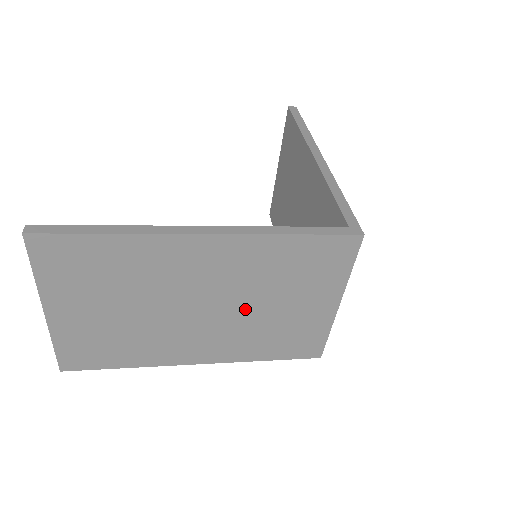
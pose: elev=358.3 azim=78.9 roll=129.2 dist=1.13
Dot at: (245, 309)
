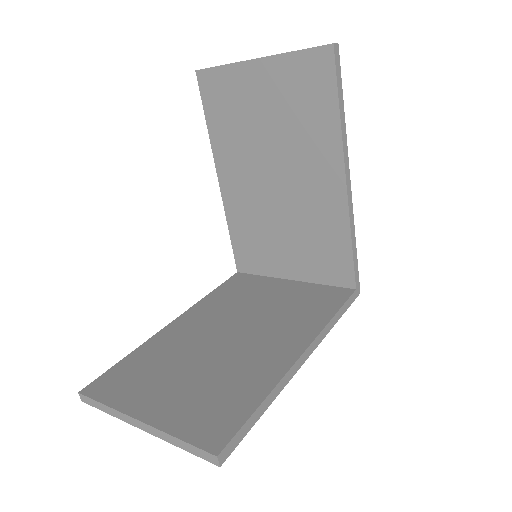
Dot at: occluded
